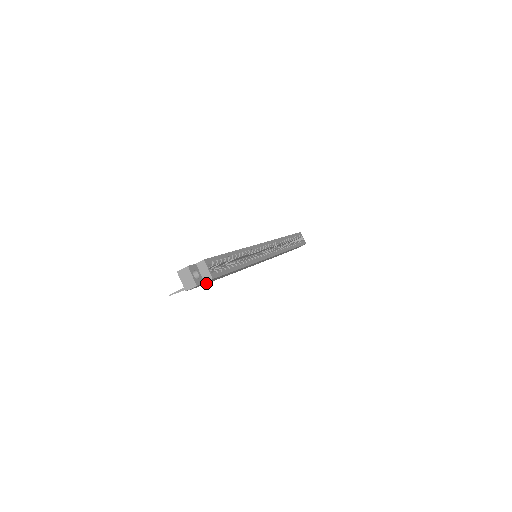
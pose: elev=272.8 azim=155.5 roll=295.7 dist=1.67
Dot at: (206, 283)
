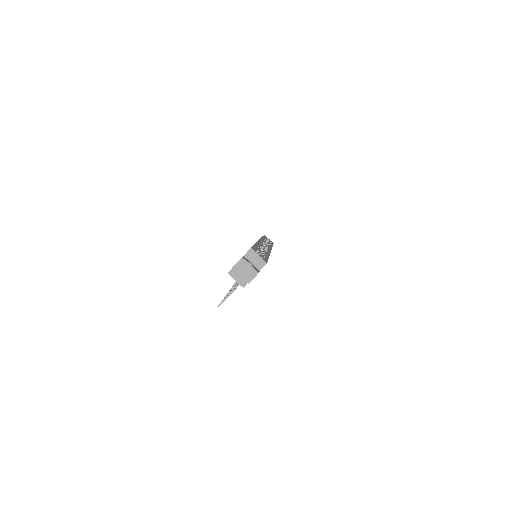
Dot at: occluded
